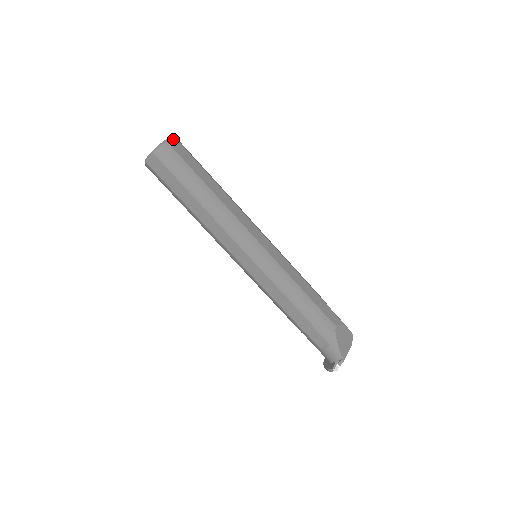
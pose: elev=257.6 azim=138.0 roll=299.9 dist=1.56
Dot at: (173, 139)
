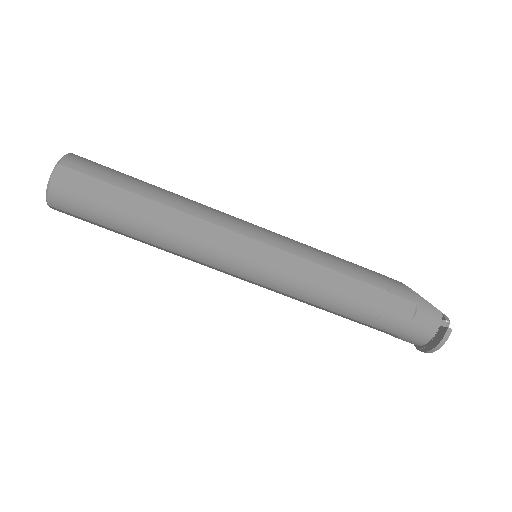
Dot at: occluded
